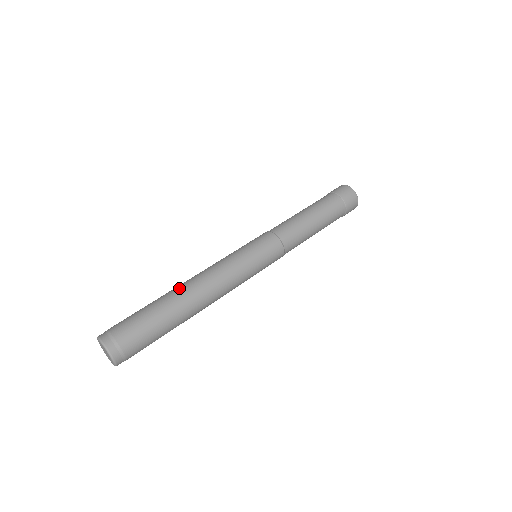
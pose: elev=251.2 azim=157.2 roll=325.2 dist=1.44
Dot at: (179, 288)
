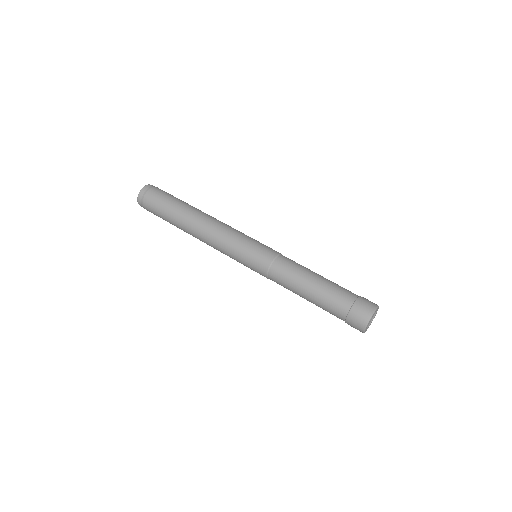
Dot at: (200, 210)
